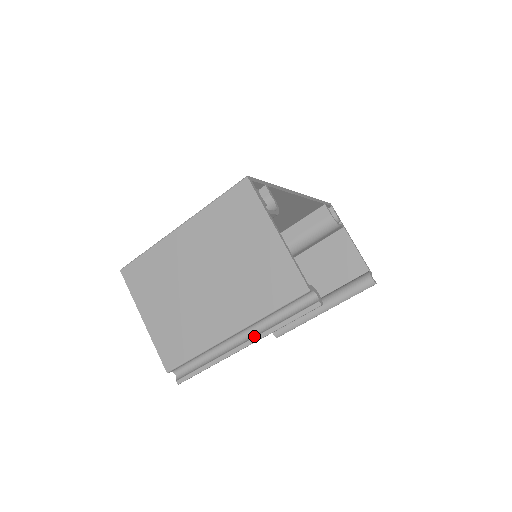
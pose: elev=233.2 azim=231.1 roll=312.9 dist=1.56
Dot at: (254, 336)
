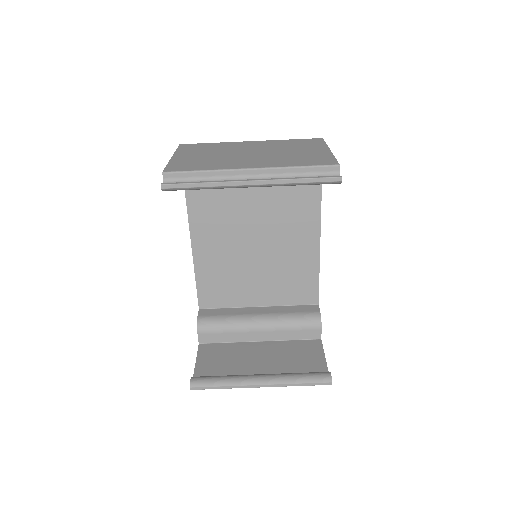
Dot at: (266, 179)
